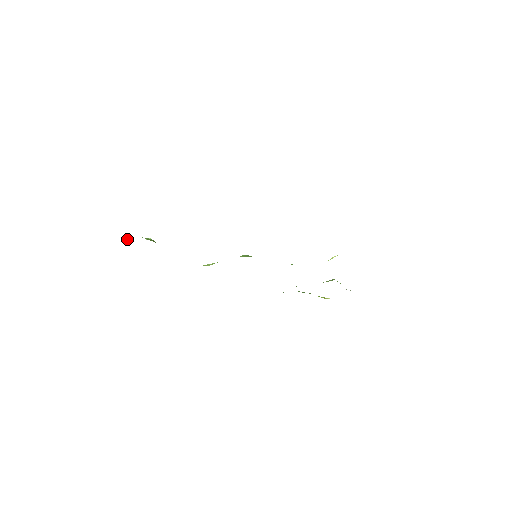
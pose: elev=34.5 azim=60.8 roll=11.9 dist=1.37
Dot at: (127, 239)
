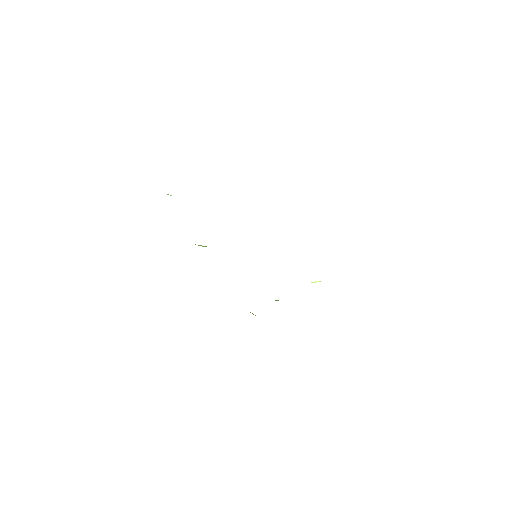
Dot at: occluded
